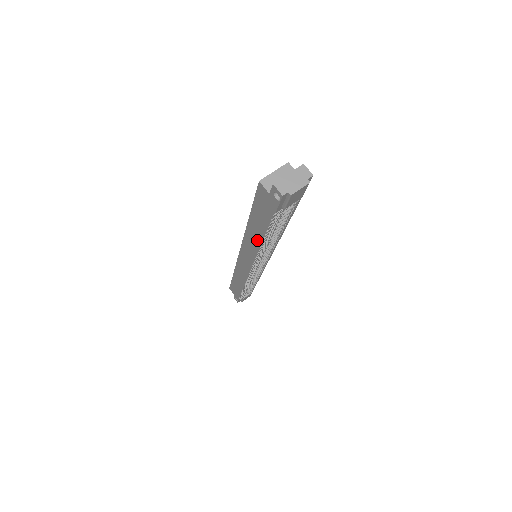
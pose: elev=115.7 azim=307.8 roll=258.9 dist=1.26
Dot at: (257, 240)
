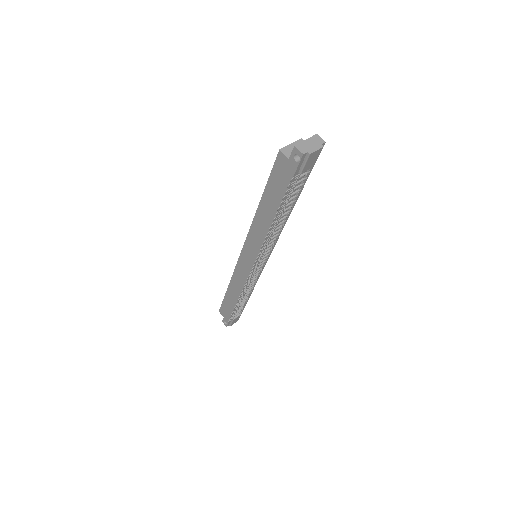
Dot at: (266, 223)
